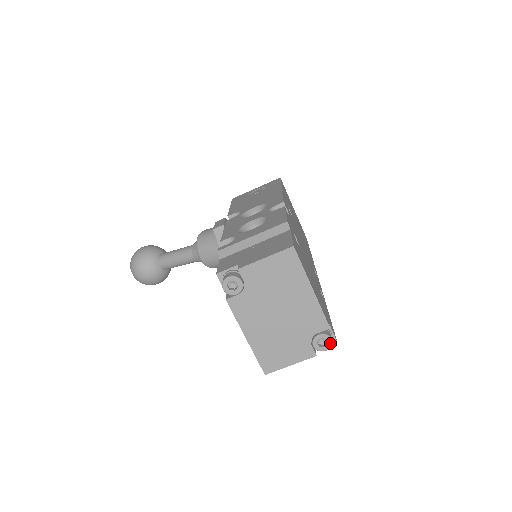
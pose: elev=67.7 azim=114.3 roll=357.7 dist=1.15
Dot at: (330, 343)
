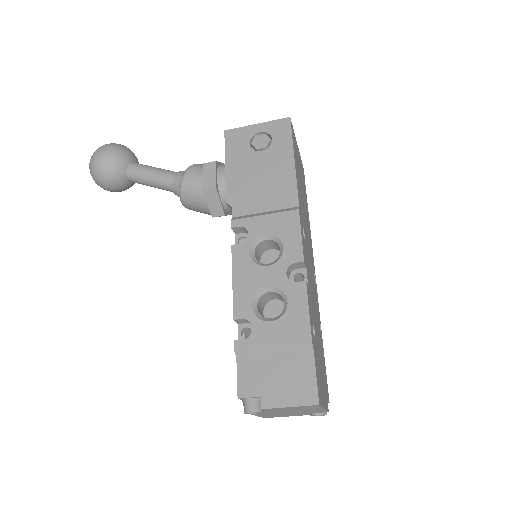
Dot at: occluded
